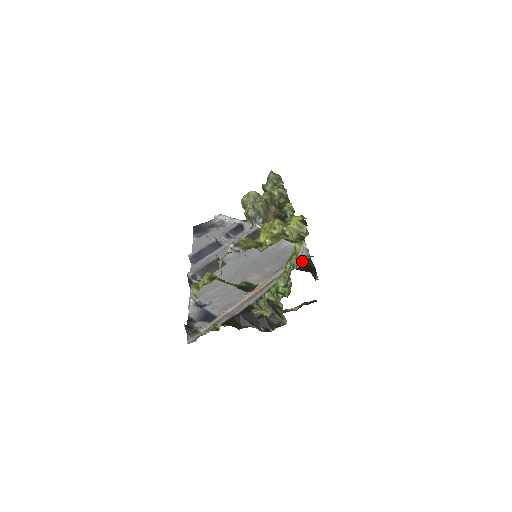
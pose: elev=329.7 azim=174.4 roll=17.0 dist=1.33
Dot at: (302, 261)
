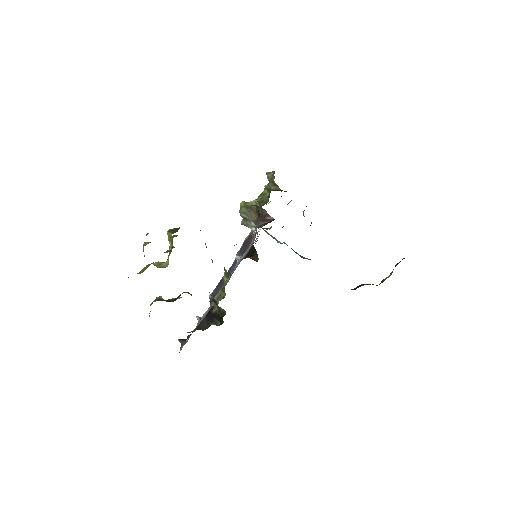
Dot at: (249, 249)
